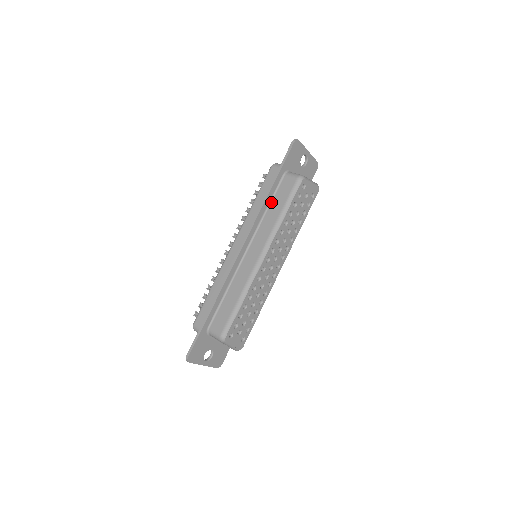
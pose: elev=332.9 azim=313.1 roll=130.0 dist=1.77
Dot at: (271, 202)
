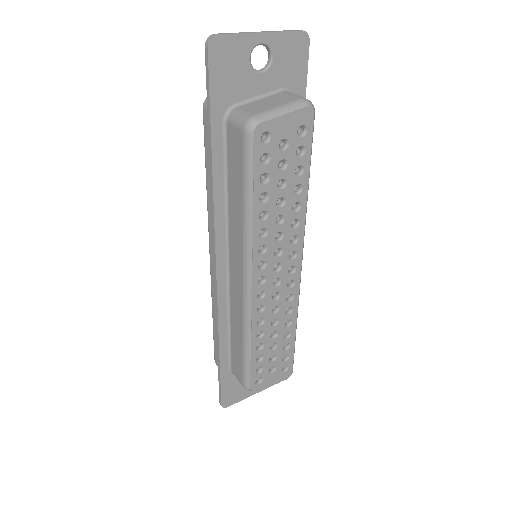
Dot at: (227, 182)
